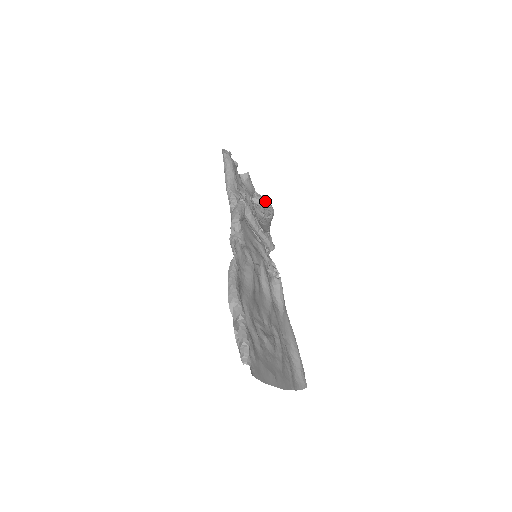
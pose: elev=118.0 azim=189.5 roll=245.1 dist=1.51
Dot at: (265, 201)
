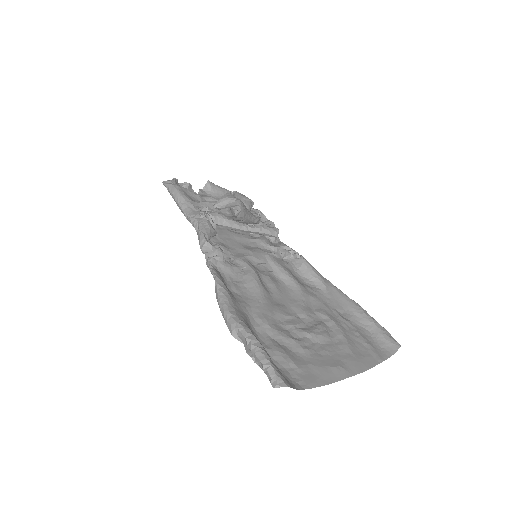
Dot at: (227, 199)
